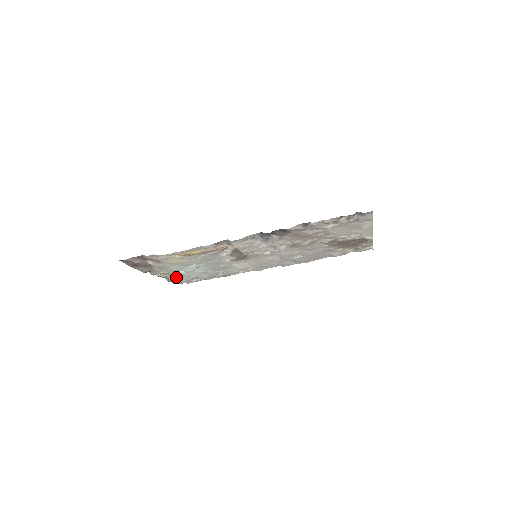
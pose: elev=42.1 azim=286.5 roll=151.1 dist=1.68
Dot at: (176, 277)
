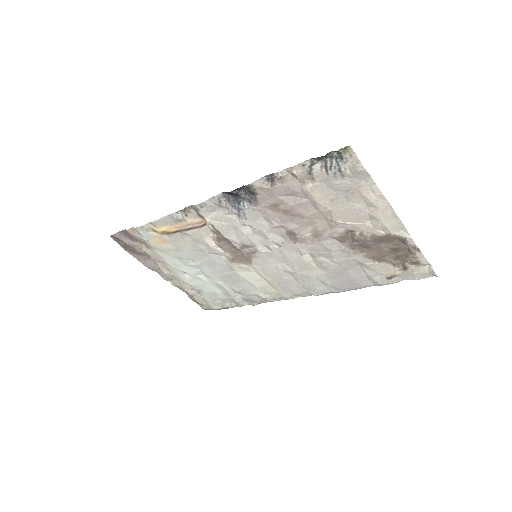
Dot at: (192, 290)
